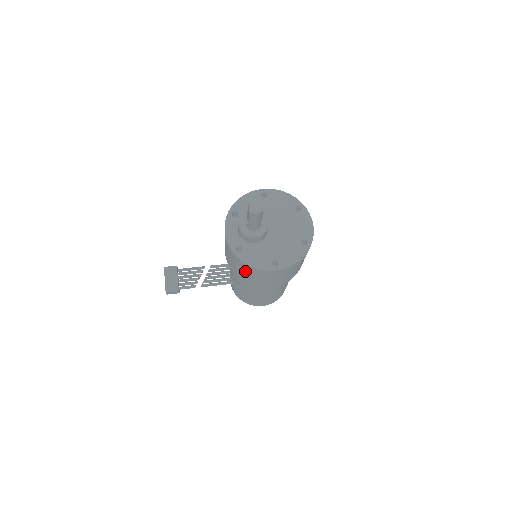
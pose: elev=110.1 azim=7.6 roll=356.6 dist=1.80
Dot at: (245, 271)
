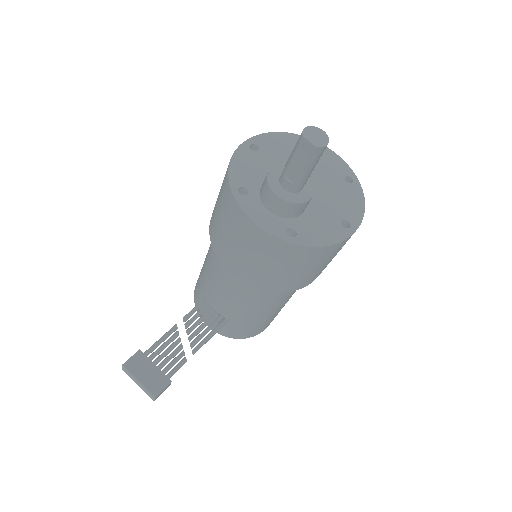
Dot at: (303, 266)
